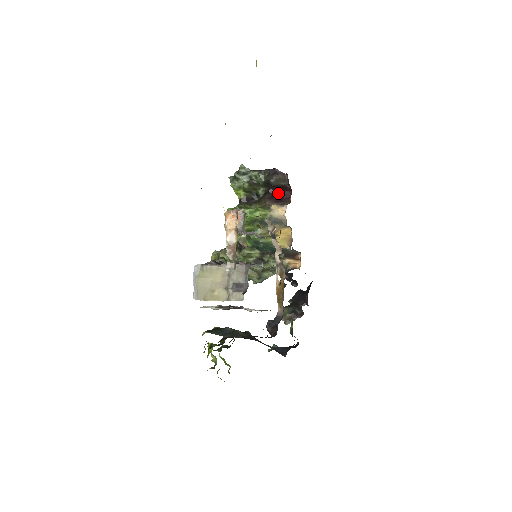
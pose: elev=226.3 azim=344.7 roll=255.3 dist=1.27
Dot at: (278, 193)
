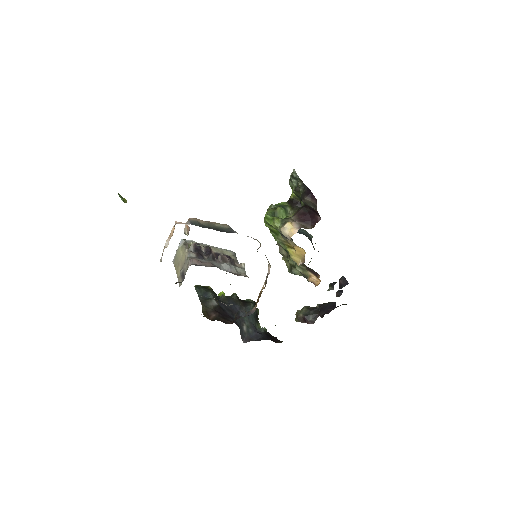
Dot at: (310, 213)
